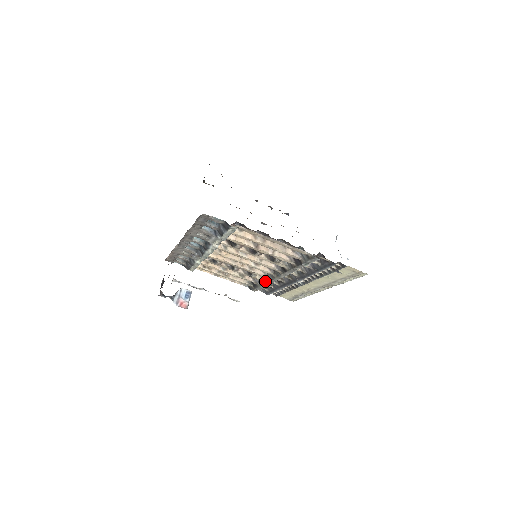
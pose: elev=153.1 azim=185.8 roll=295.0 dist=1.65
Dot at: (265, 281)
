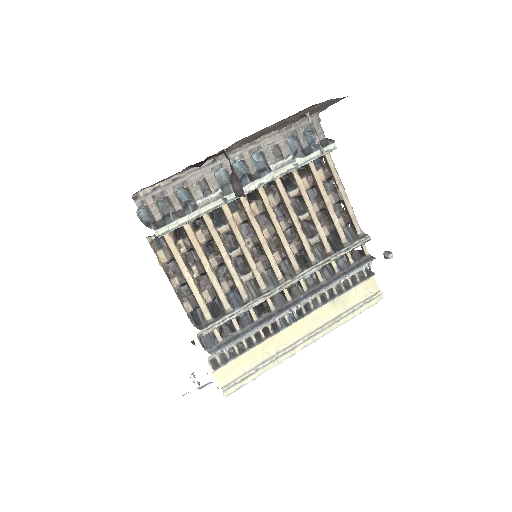
Dot at: (253, 297)
